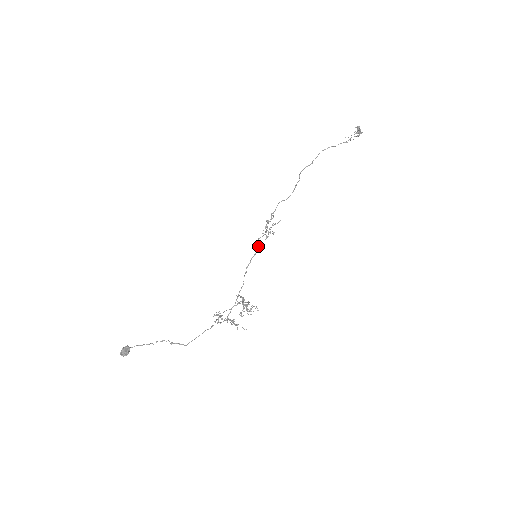
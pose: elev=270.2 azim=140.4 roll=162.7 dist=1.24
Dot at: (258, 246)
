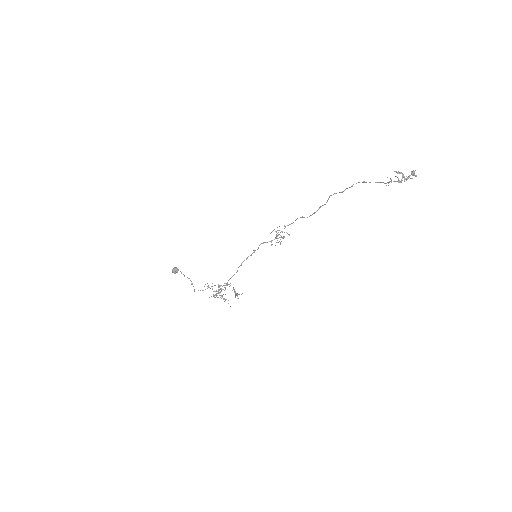
Dot at: occluded
